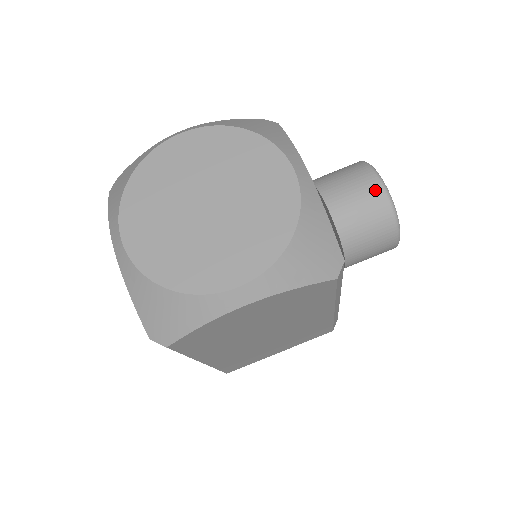
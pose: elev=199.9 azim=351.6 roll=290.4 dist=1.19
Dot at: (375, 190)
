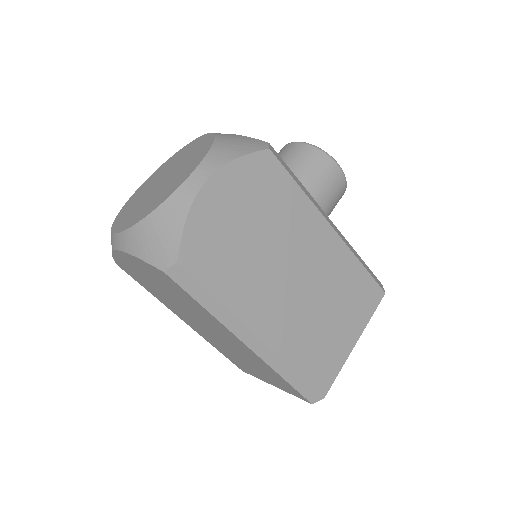
Dot at: (289, 147)
